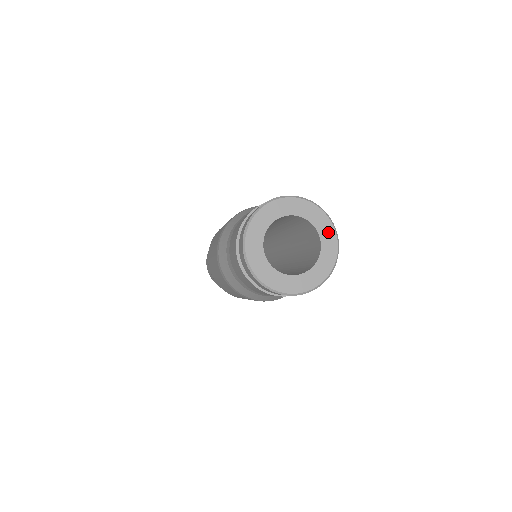
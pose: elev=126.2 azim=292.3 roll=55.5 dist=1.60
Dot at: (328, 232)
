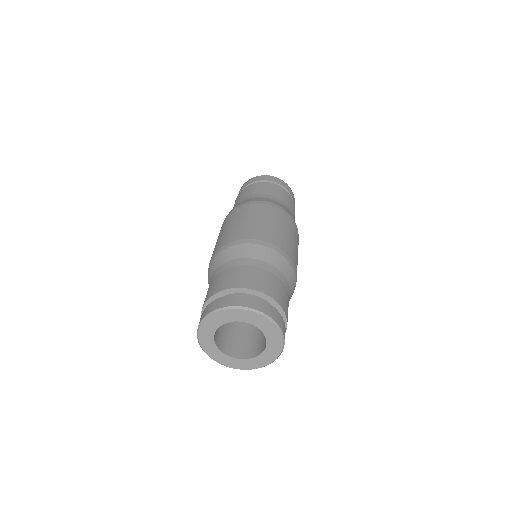
Dot at: (276, 343)
